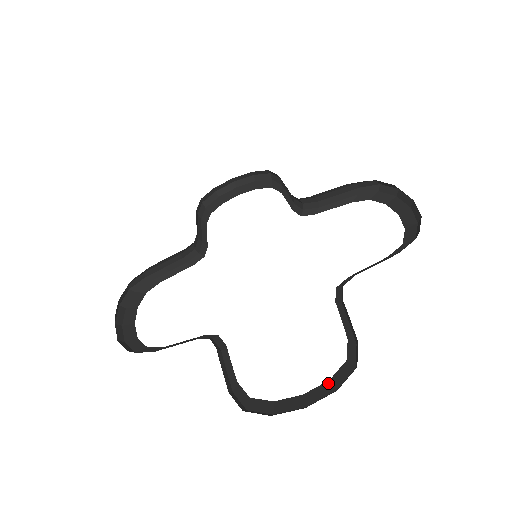
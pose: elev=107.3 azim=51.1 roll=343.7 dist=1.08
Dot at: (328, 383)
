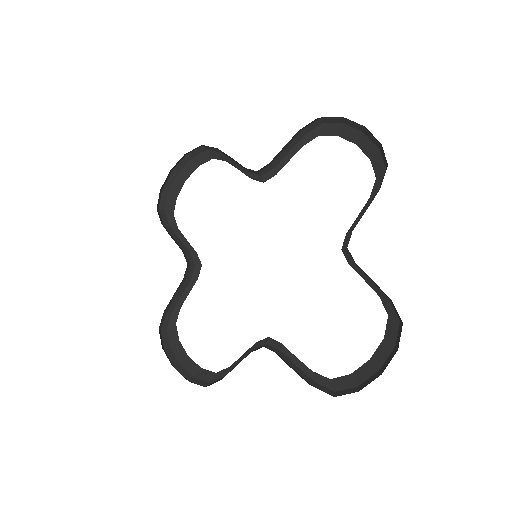
Dot at: (385, 342)
